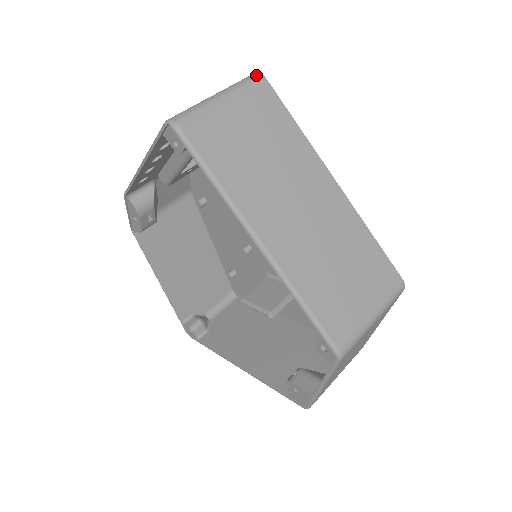
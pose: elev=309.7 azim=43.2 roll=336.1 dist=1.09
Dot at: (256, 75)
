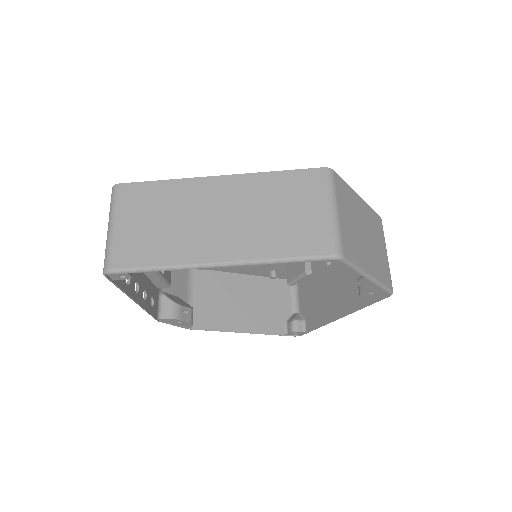
Dot at: (113, 189)
